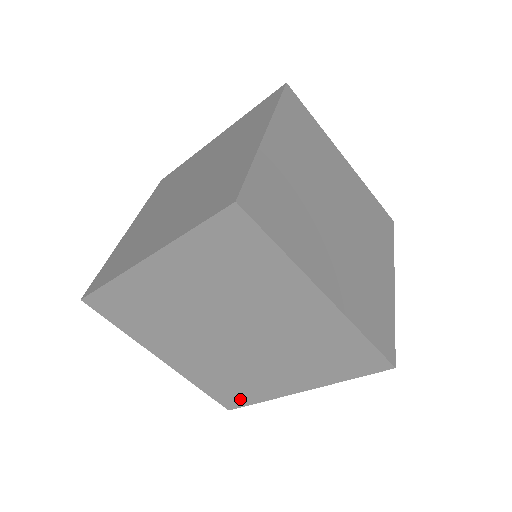
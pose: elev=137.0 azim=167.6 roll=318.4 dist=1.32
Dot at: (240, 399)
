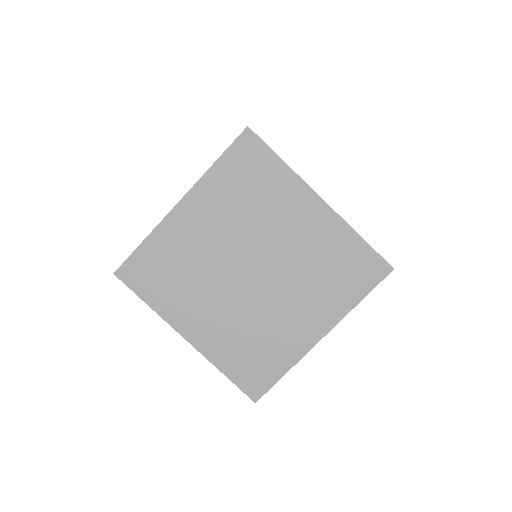
Dot at: occluded
